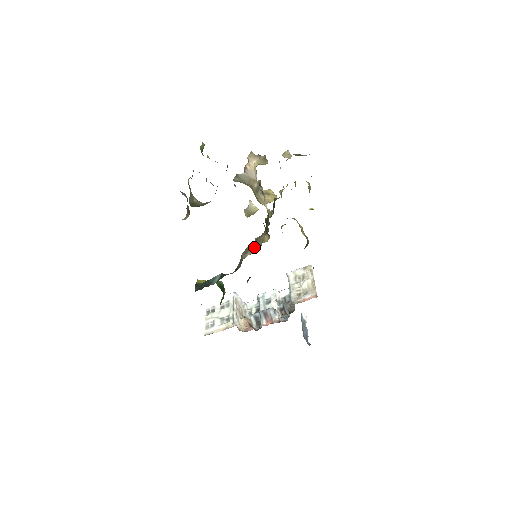
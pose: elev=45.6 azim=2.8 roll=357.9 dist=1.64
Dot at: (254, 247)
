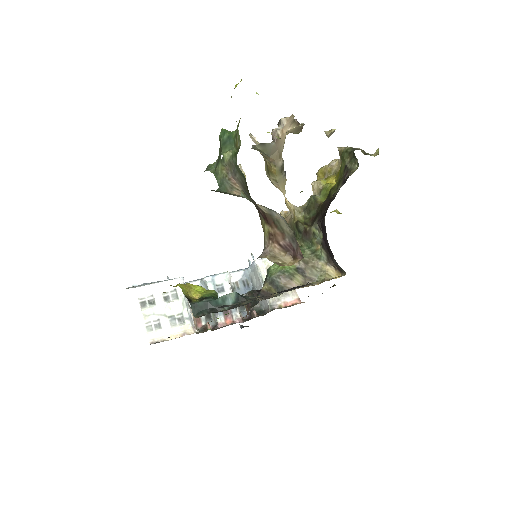
Dot at: (300, 272)
